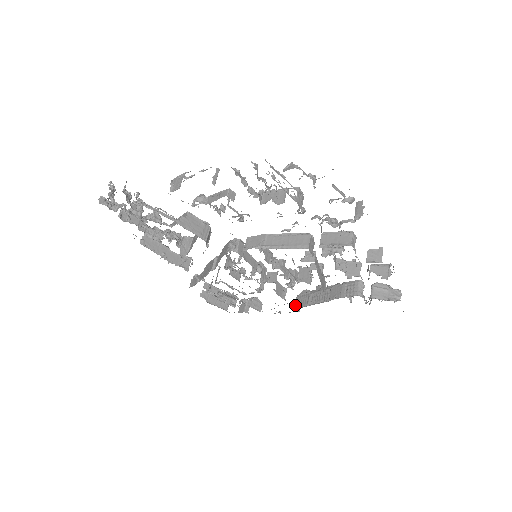
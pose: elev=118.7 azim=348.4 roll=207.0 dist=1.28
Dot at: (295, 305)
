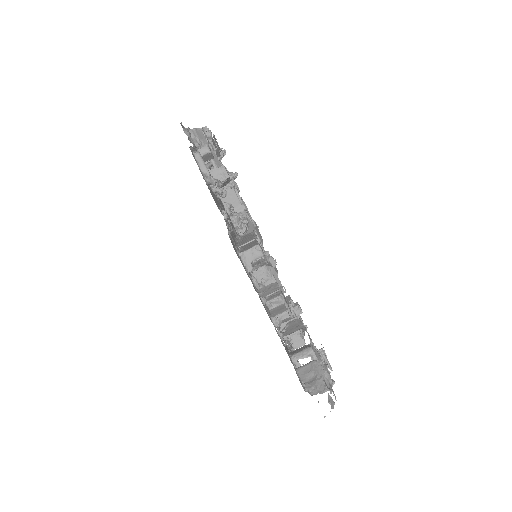
Dot at: occluded
